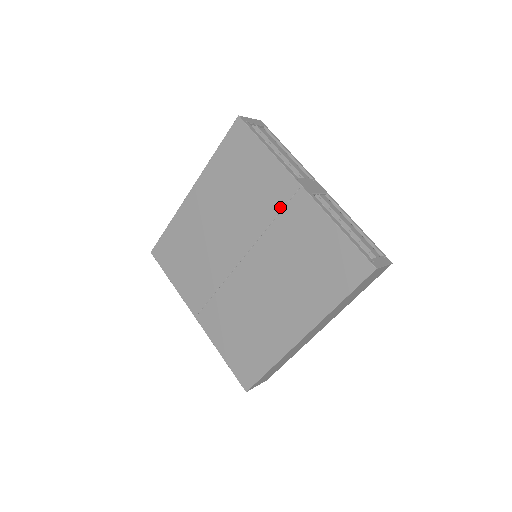
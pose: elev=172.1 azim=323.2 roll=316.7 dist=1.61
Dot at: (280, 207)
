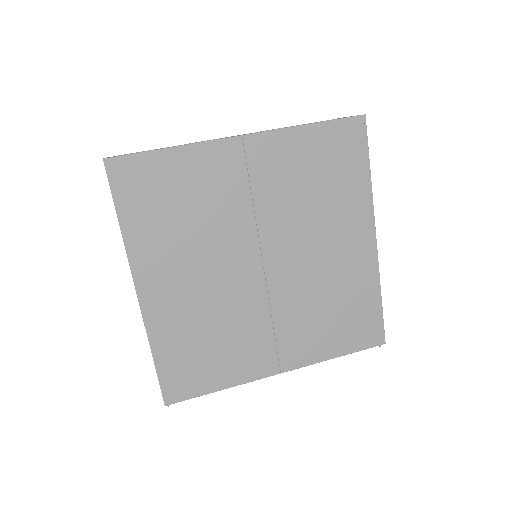
Dot at: (244, 177)
